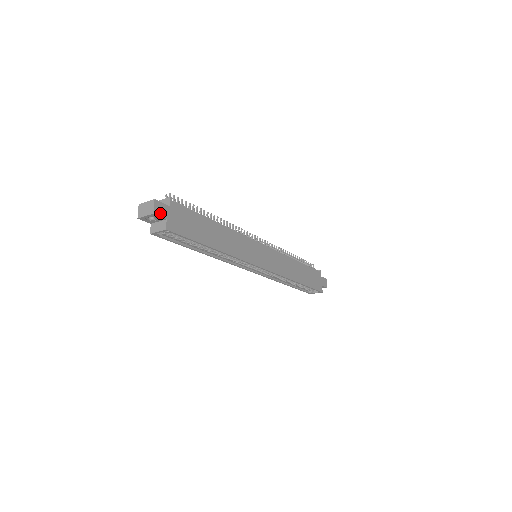
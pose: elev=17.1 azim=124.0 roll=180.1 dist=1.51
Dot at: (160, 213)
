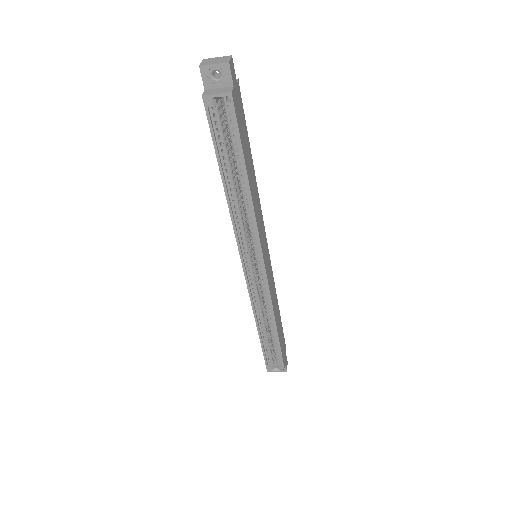
Dot at: (232, 72)
